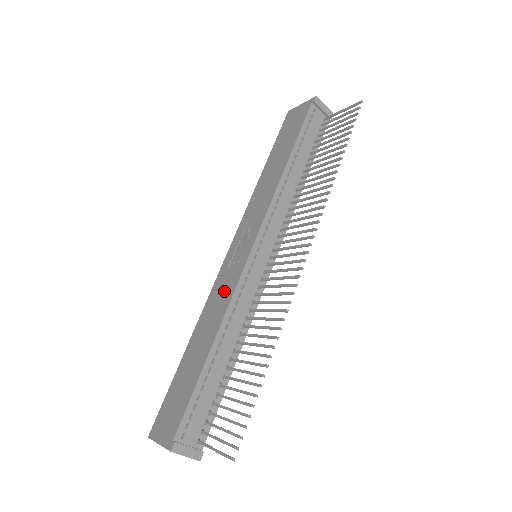
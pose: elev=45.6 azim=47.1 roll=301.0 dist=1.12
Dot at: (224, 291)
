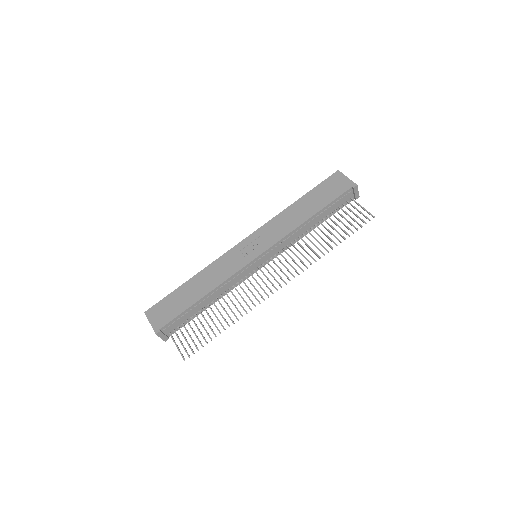
Dot at: (227, 268)
